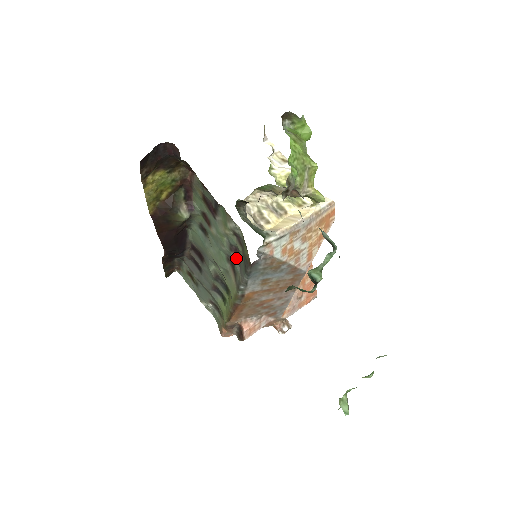
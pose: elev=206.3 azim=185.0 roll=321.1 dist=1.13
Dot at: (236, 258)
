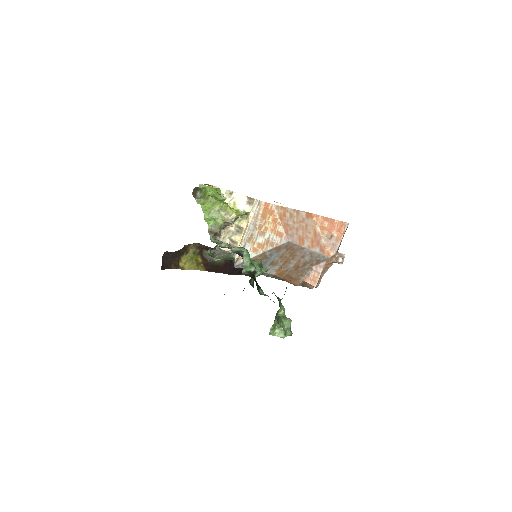
Dot at: occluded
